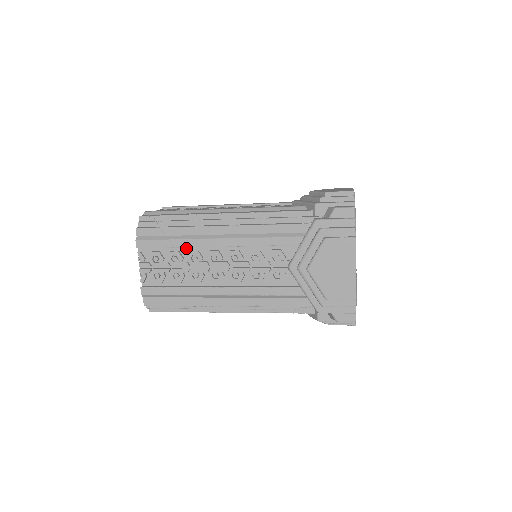
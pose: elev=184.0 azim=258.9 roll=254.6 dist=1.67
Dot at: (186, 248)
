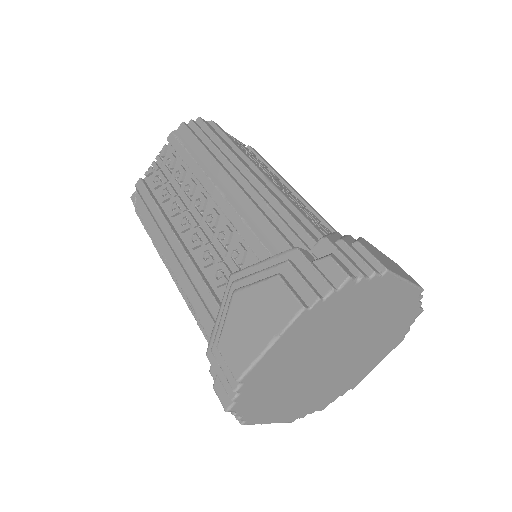
Dot at: occluded
